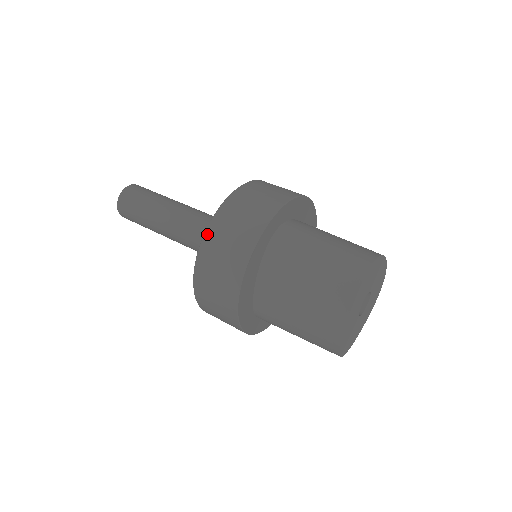
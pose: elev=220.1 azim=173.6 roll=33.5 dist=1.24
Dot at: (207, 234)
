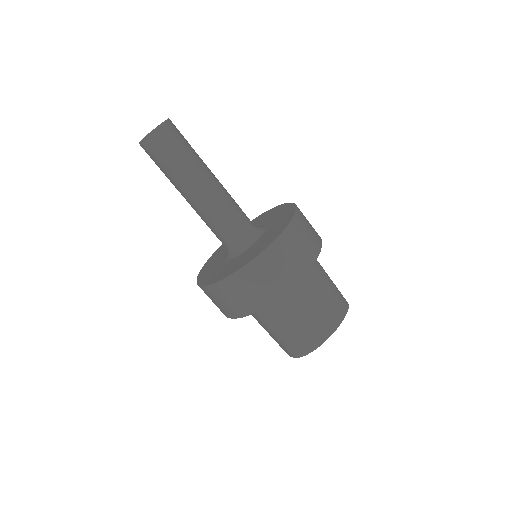
Dot at: (293, 223)
